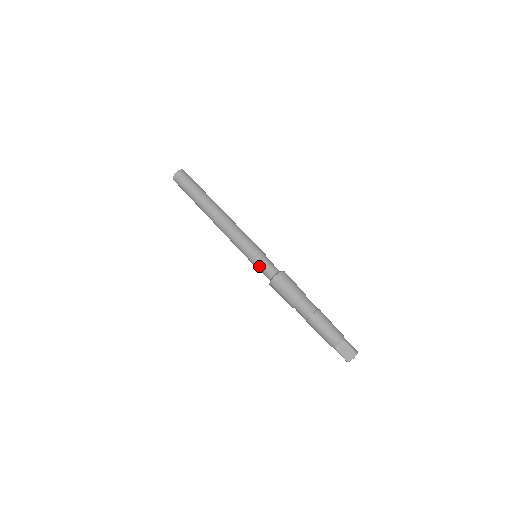
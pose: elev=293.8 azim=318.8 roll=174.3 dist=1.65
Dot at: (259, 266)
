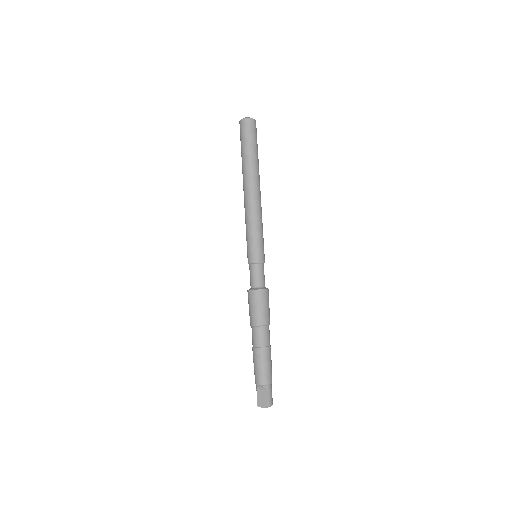
Dot at: (250, 268)
